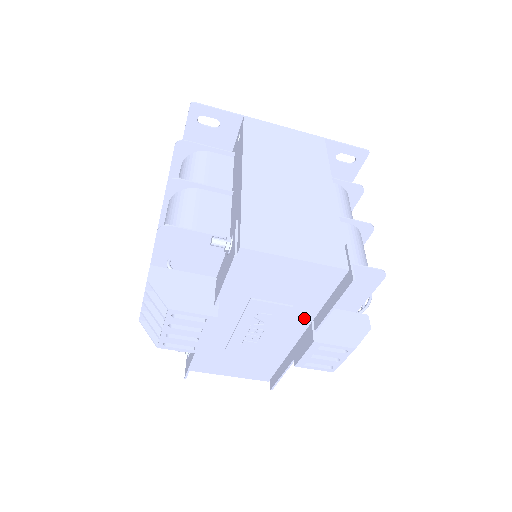
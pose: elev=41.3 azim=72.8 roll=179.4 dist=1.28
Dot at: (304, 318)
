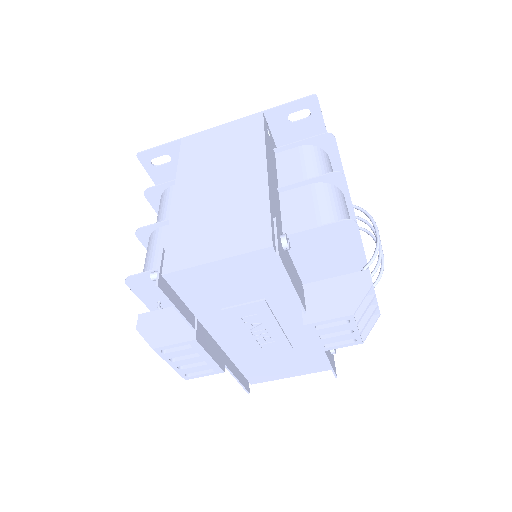
Dot at: (289, 304)
